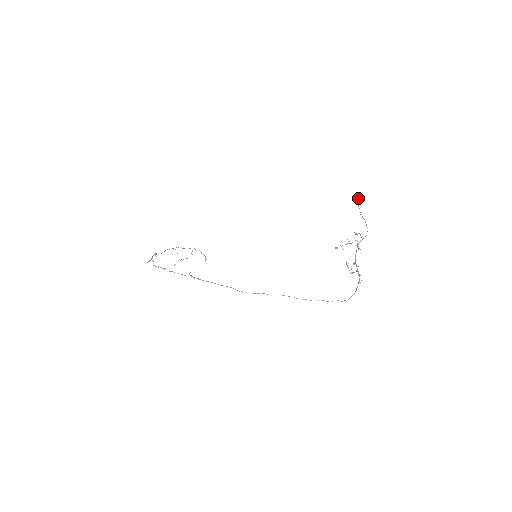
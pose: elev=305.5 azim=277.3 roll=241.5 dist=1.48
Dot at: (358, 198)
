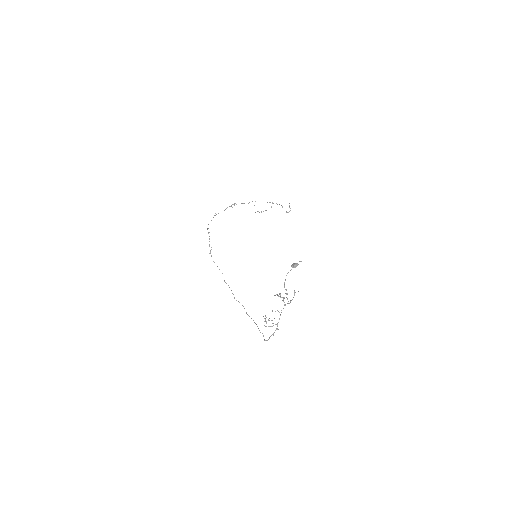
Dot at: (293, 267)
